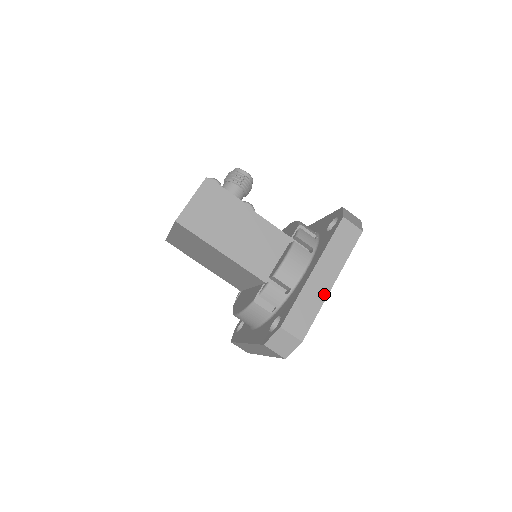
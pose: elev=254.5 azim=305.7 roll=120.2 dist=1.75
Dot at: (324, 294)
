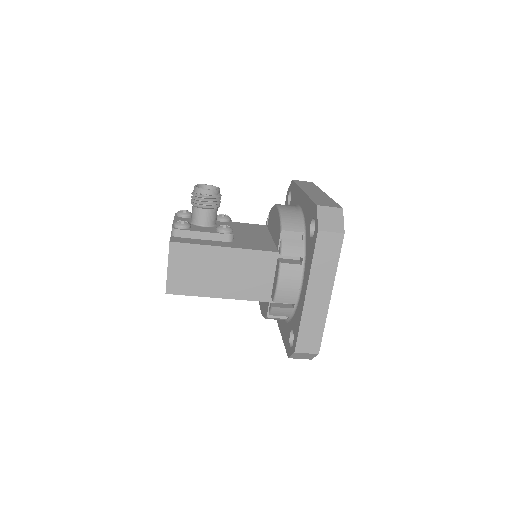
Dot at: (324, 309)
